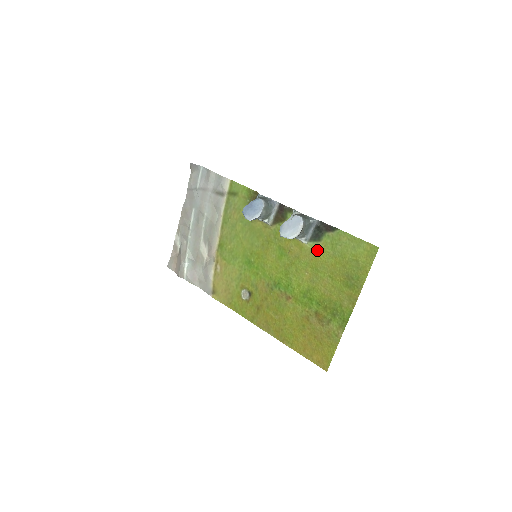
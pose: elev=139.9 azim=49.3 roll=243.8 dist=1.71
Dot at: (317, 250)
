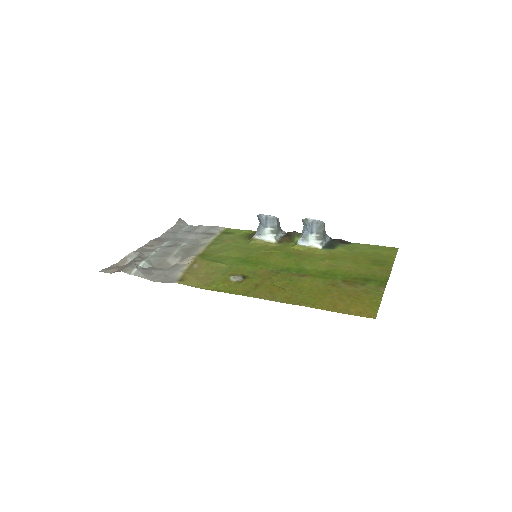
Dot at: (333, 252)
